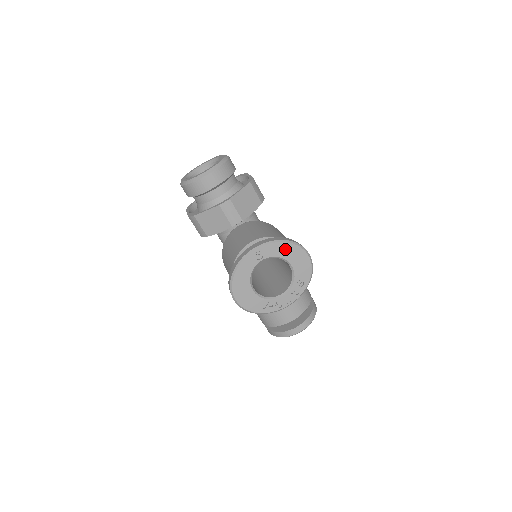
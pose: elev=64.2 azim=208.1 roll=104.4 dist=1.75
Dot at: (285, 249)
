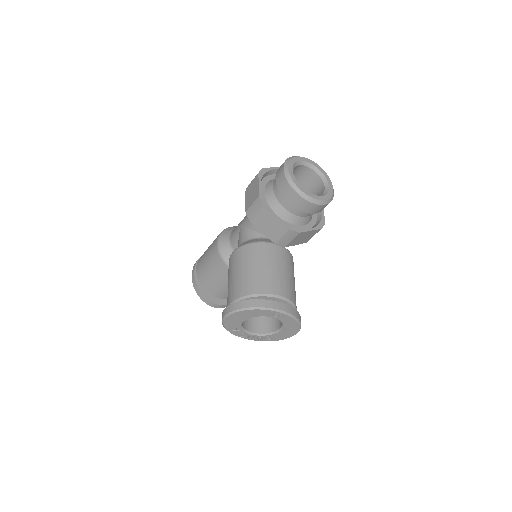
Dot at: (292, 324)
